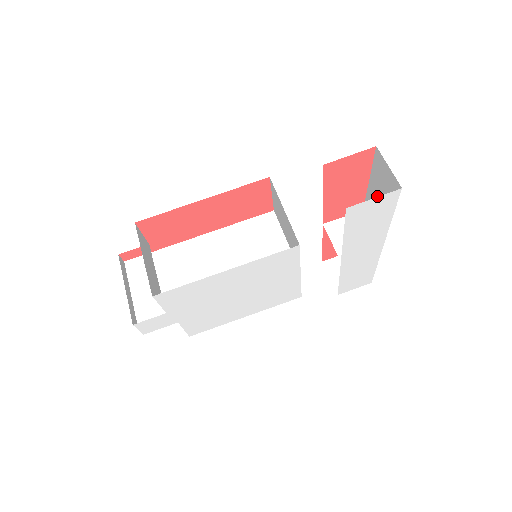
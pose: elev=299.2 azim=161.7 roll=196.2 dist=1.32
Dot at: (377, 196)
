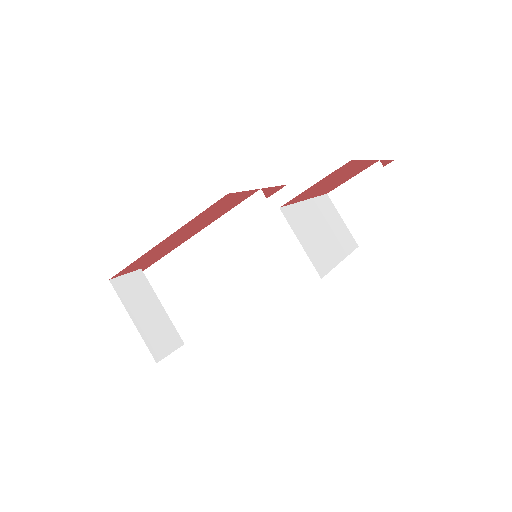
Dot at: occluded
